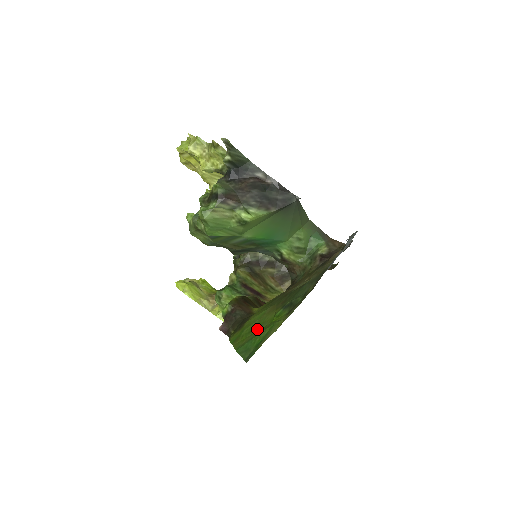
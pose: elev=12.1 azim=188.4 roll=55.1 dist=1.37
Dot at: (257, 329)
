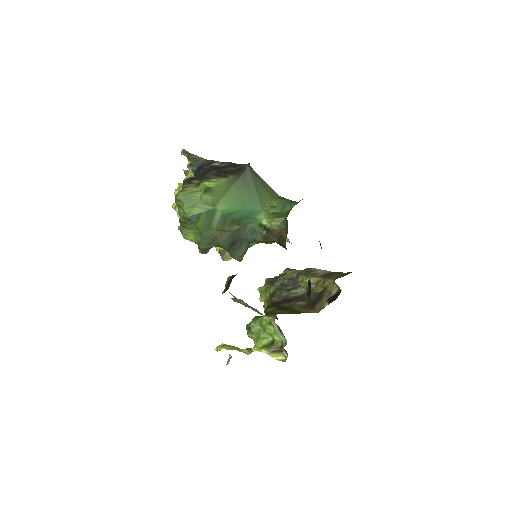
Dot at: occluded
